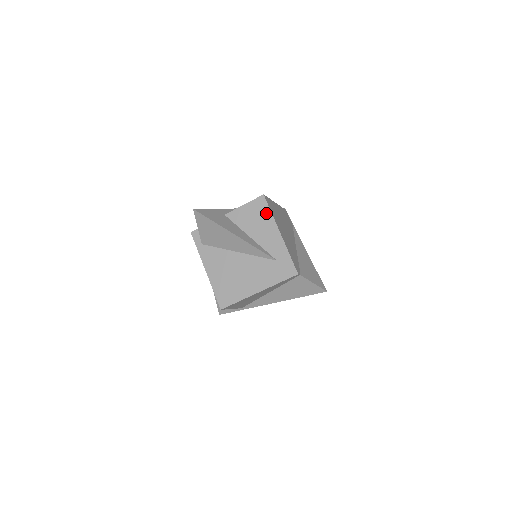
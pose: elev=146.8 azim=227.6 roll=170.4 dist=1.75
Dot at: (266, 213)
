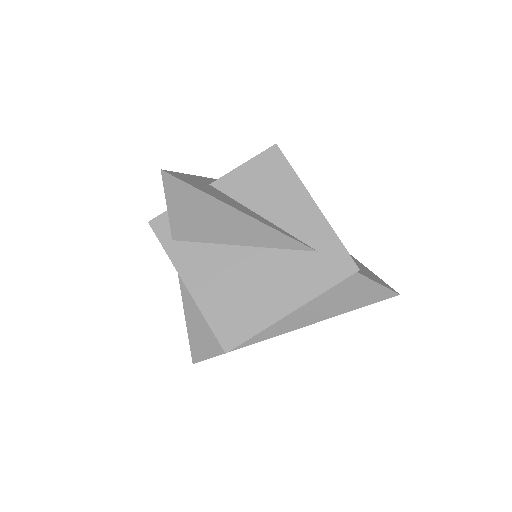
Dot at: (286, 174)
